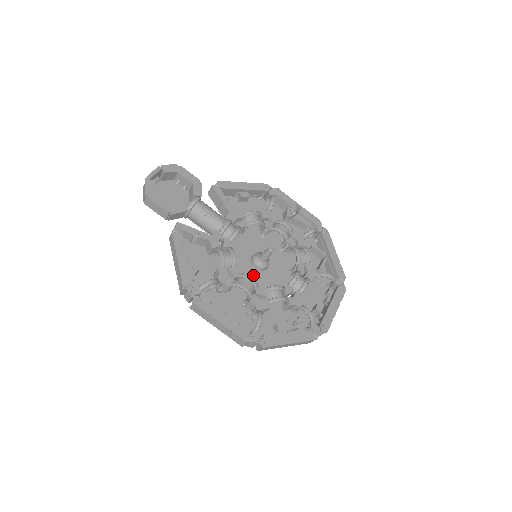
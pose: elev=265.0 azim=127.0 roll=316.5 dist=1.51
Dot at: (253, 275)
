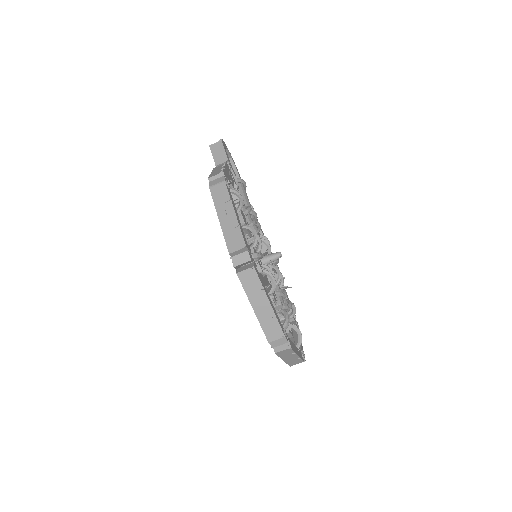
Dot at: occluded
